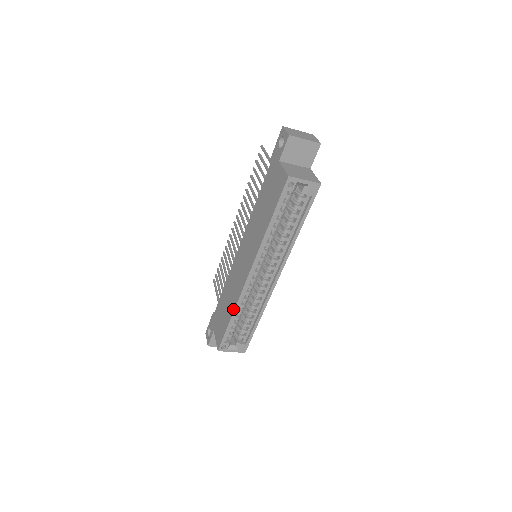
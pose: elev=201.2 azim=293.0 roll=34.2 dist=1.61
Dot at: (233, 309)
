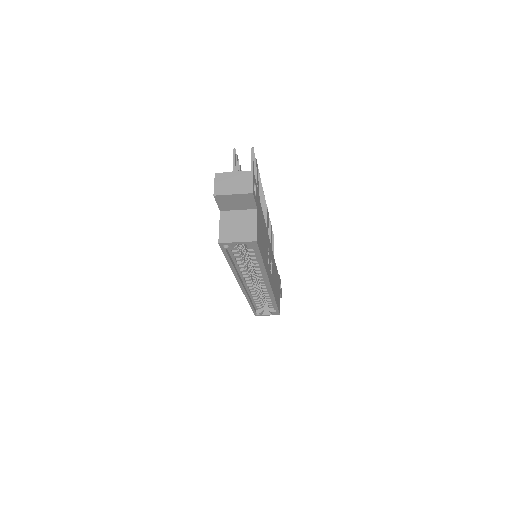
Dot at: occluded
